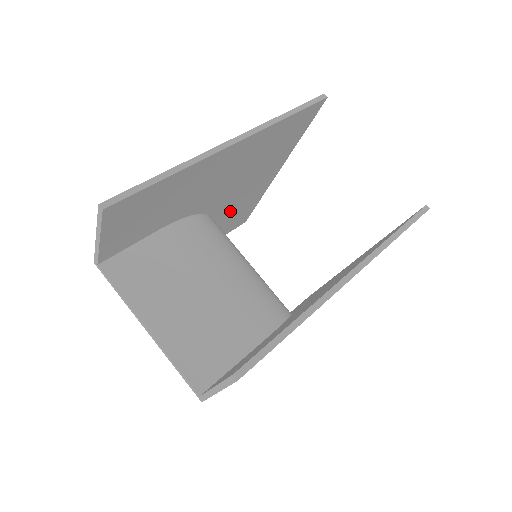
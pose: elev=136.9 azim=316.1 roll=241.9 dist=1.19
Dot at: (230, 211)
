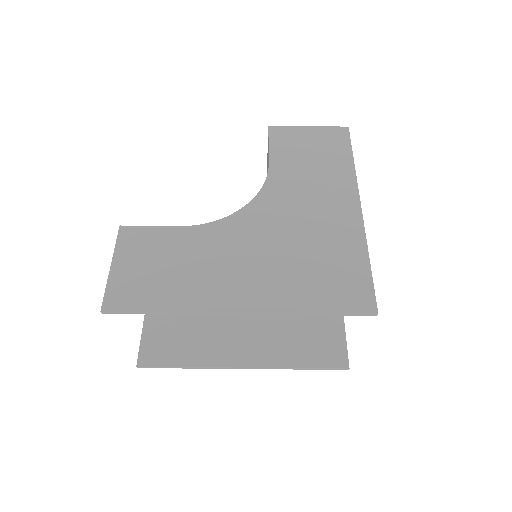
Dot at: (297, 182)
